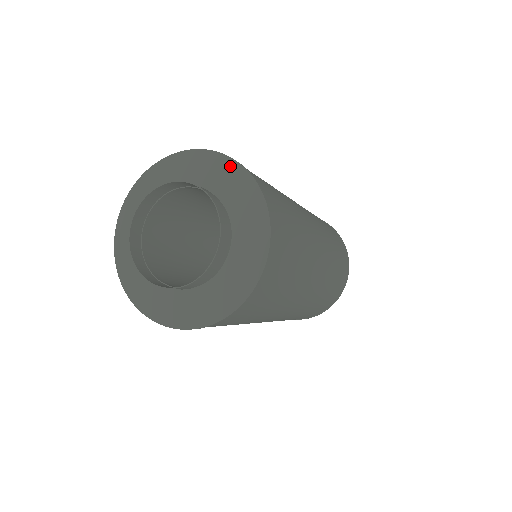
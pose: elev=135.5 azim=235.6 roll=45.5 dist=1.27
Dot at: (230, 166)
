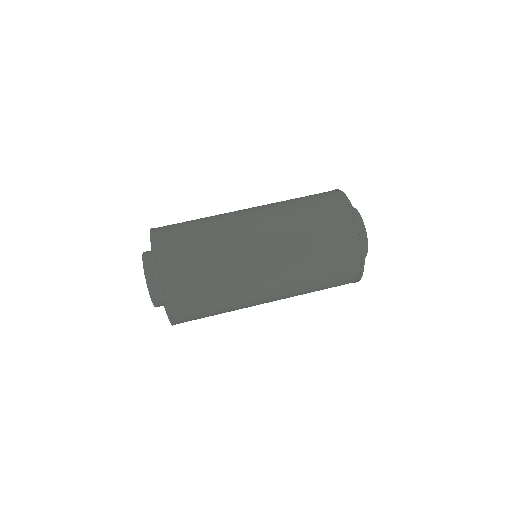
Dot at: (156, 273)
